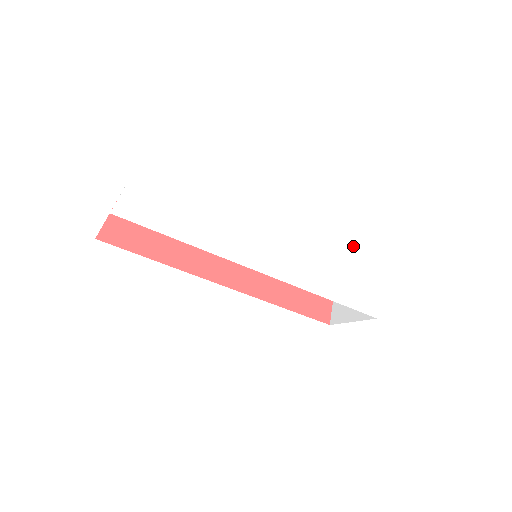
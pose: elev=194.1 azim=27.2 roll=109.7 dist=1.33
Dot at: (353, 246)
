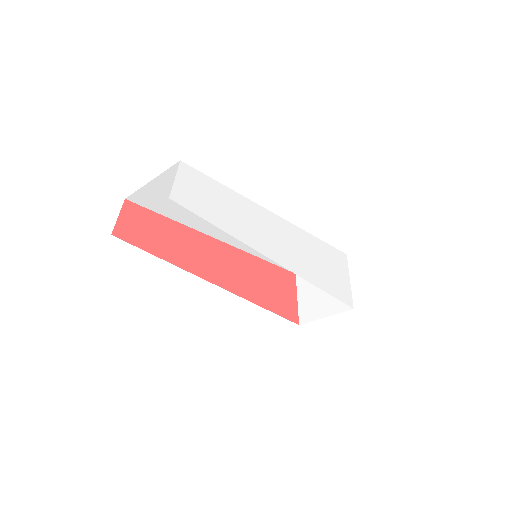
Dot at: (329, 248)
